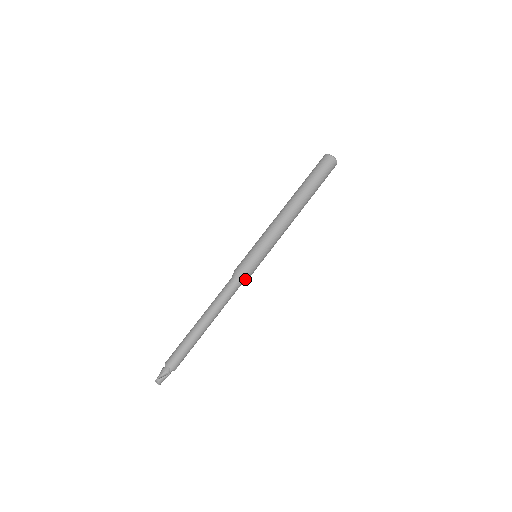
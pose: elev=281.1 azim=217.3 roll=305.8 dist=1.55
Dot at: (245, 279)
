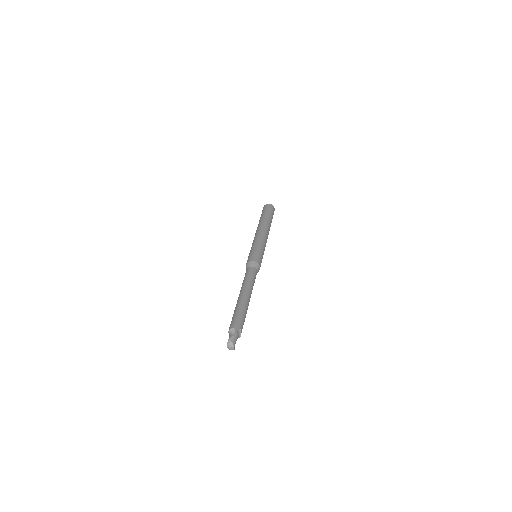
Dot at: (257, 263)
